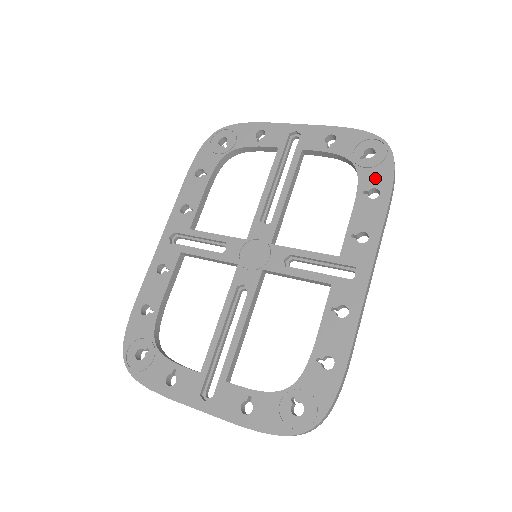
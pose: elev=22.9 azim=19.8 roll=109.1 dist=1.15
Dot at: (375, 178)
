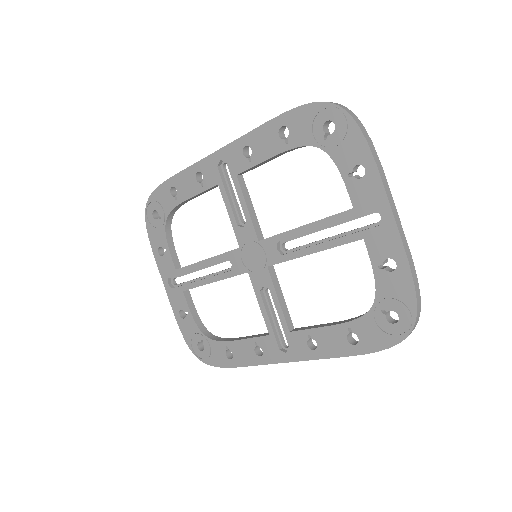
Dot at: (368, 334)
